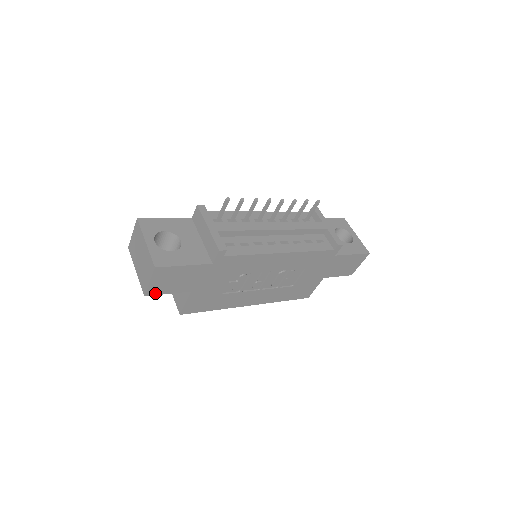
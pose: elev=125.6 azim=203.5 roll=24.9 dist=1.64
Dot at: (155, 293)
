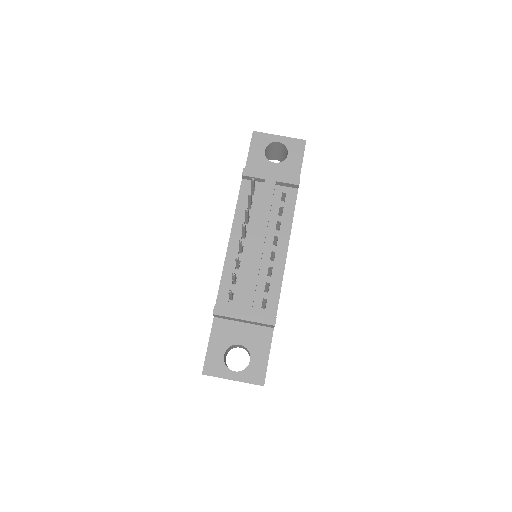
Dot at: occluded
